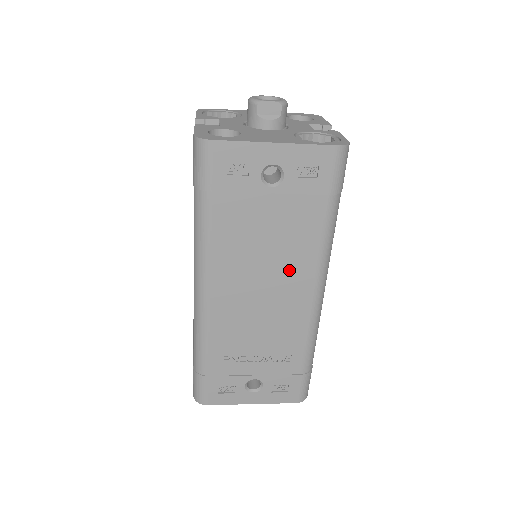
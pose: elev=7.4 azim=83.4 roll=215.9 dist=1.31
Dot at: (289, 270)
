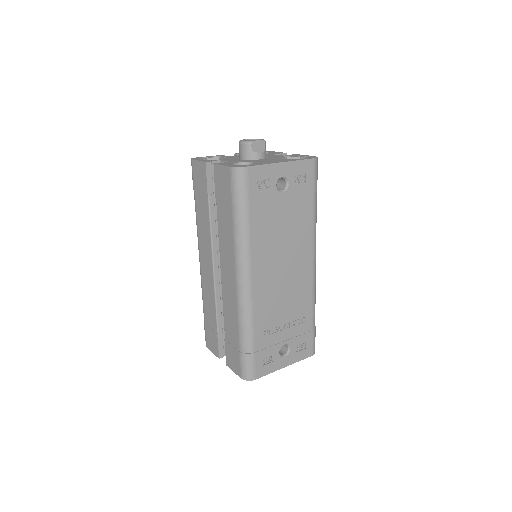
Dot at: (297, 250)
